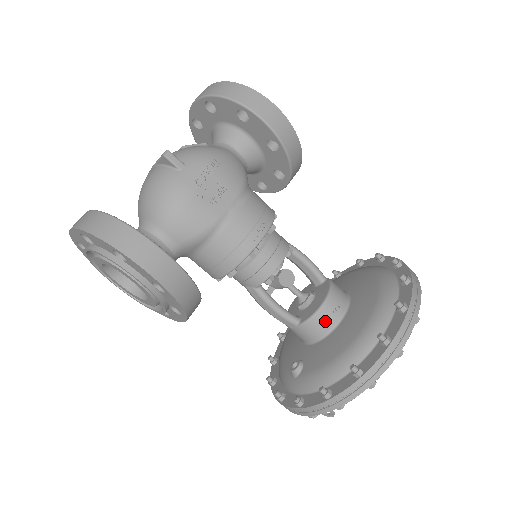
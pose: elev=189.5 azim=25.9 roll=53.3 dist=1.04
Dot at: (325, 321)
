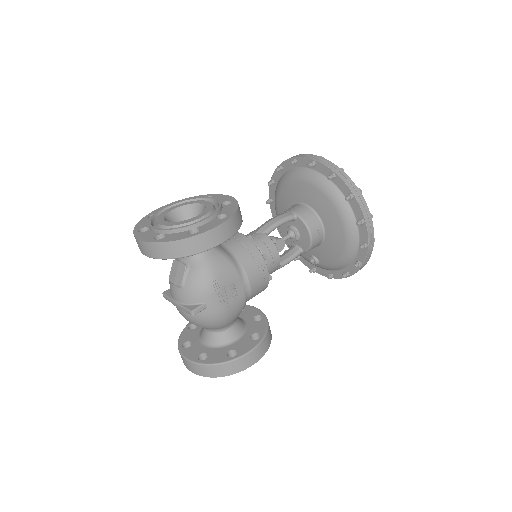
Dot at: (317, 243)
